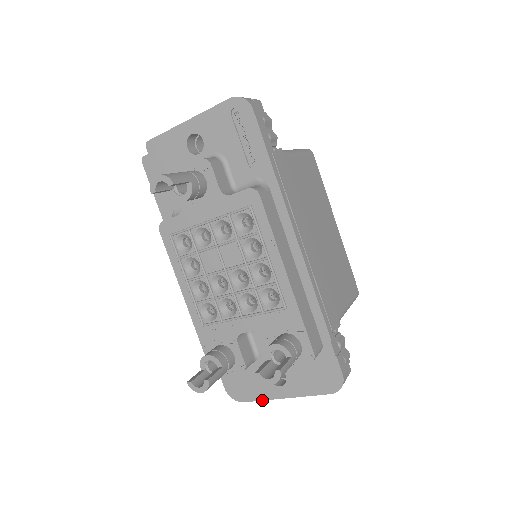
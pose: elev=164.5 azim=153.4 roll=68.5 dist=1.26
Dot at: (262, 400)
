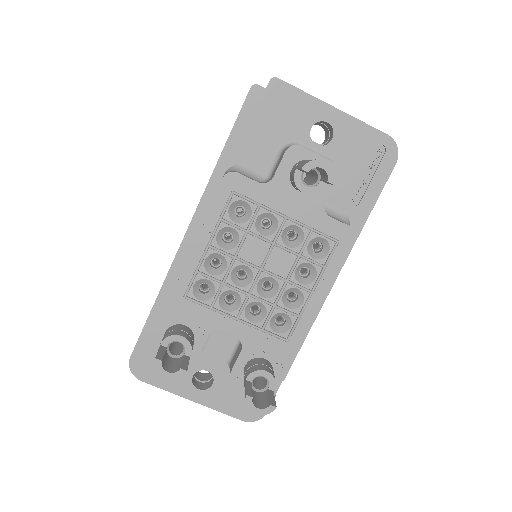
Dot at: (166, 390)
